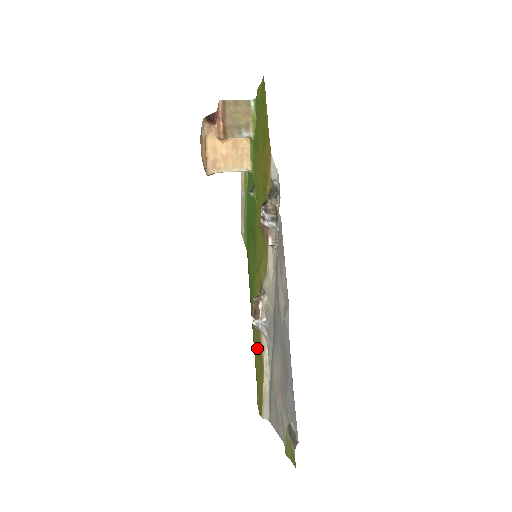
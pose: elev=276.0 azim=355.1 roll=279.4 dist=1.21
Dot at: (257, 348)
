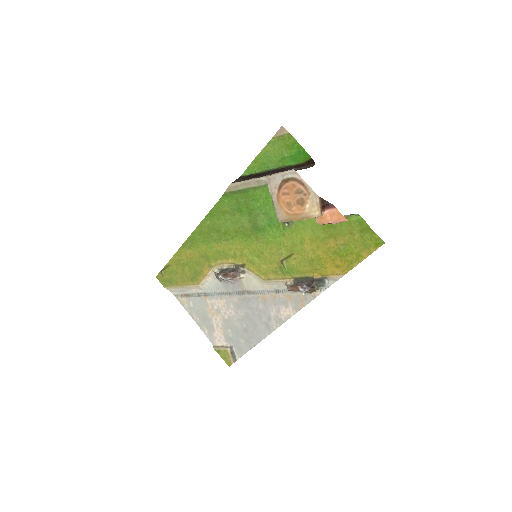
Dot at: (192, 263)
